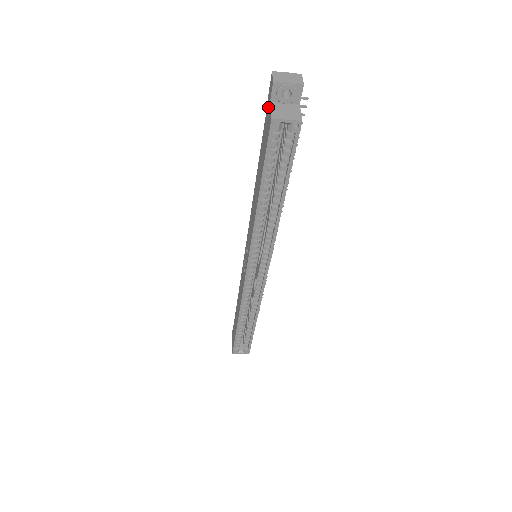
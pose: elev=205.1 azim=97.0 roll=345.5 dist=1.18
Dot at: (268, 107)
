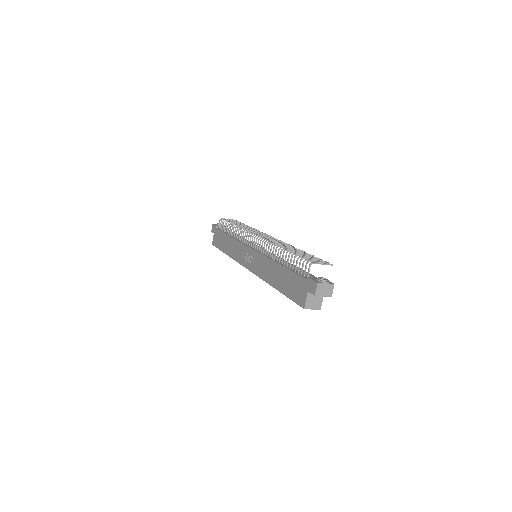
Dot at: (305, 287)
